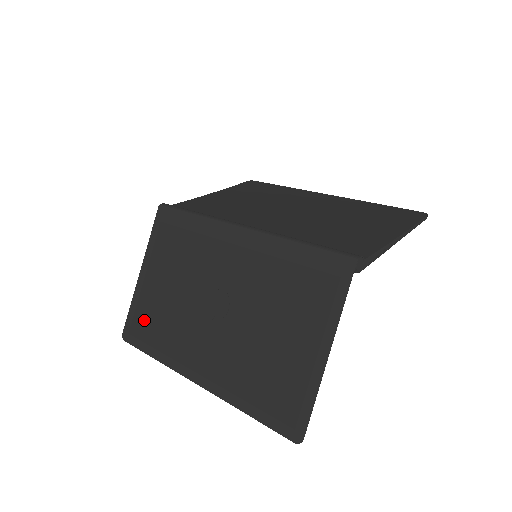
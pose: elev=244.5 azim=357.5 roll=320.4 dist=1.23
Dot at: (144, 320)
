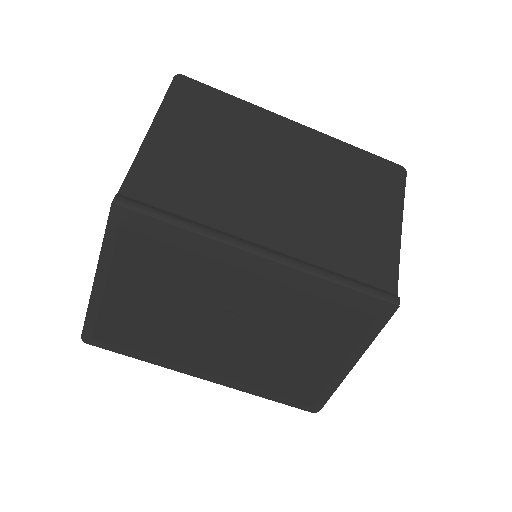
Dot at: (116, 328)
